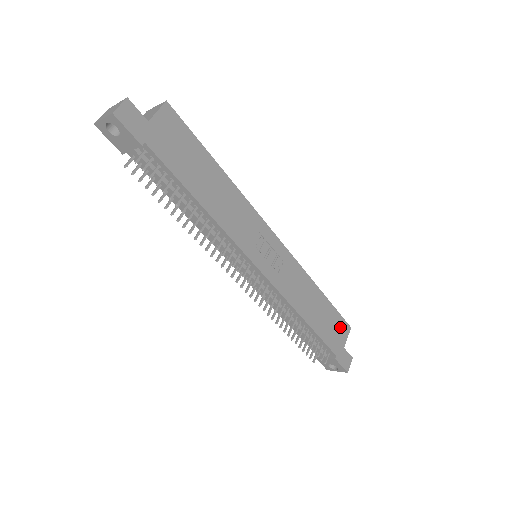
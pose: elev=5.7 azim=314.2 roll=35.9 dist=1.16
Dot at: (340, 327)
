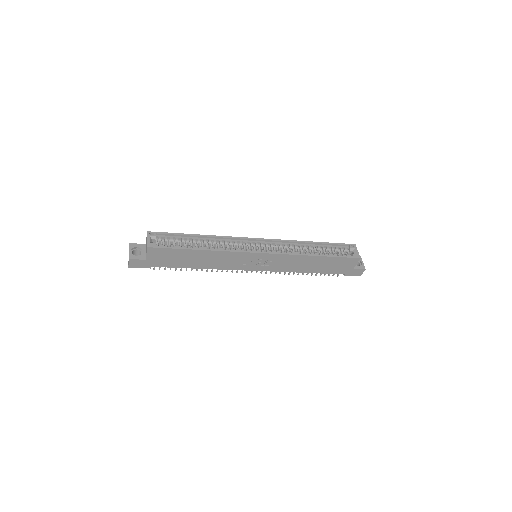
Dot at: (346, 262)
